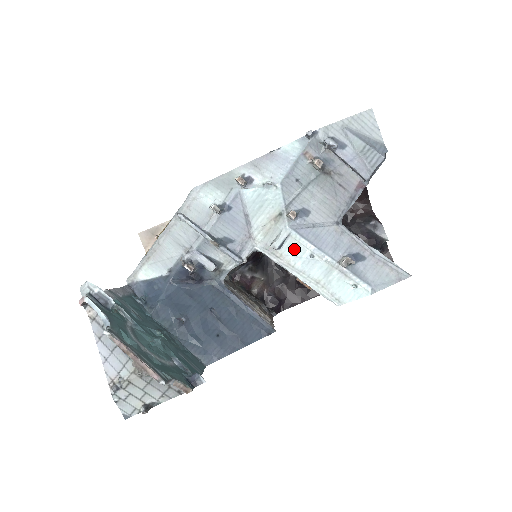
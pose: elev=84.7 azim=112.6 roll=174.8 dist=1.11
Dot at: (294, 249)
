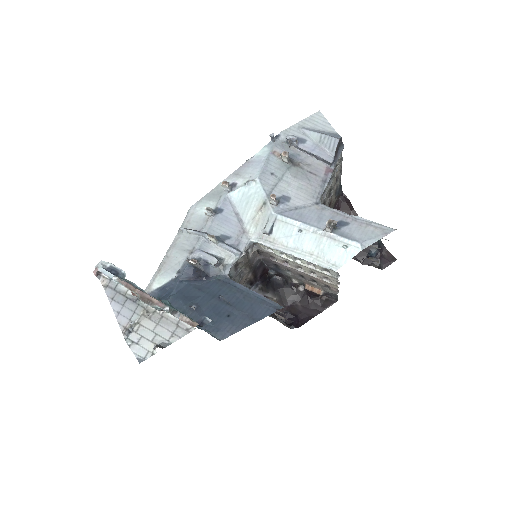
Dot at: (283, 230)
